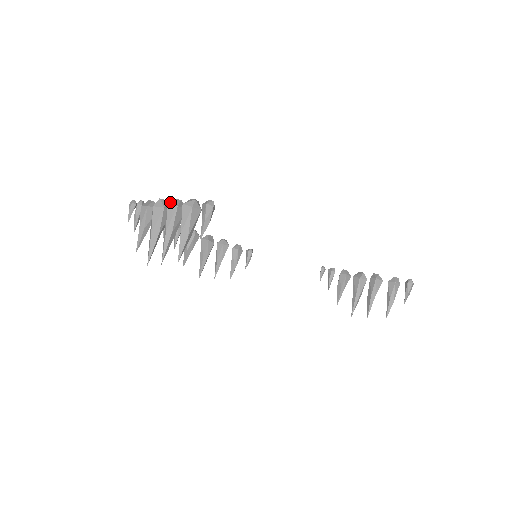
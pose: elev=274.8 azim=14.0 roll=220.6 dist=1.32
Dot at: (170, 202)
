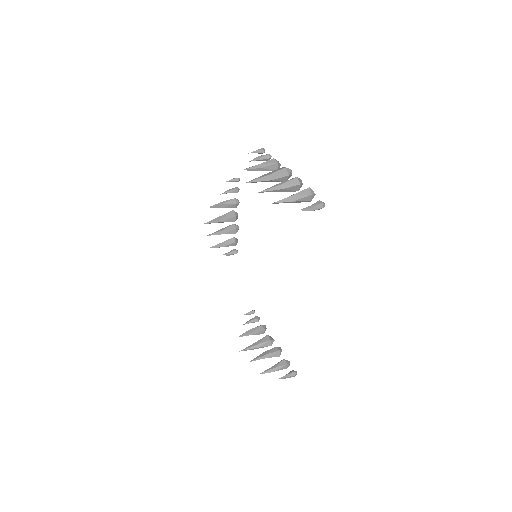
Dot at: (299, 178)
